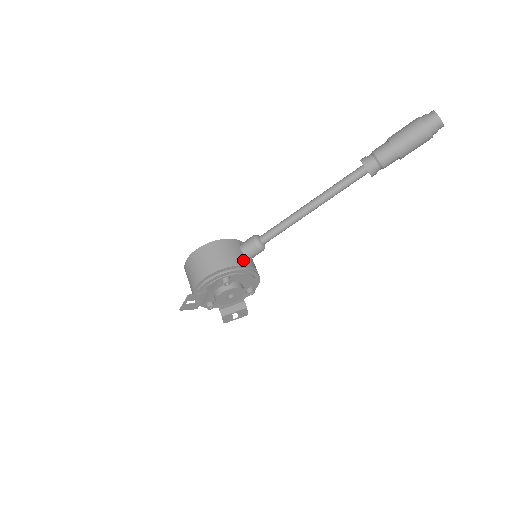
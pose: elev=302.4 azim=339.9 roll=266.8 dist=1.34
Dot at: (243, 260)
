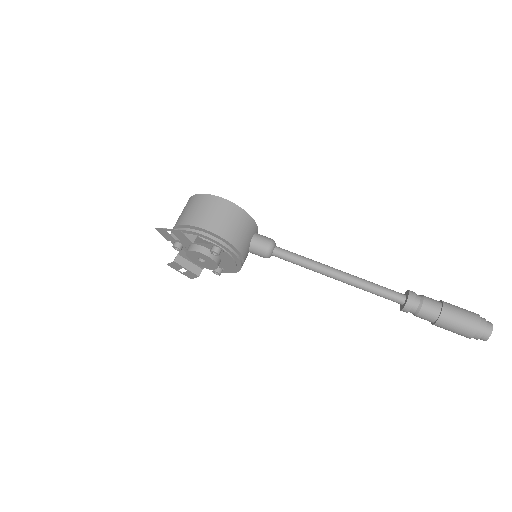
Dot at: (245, 249)
